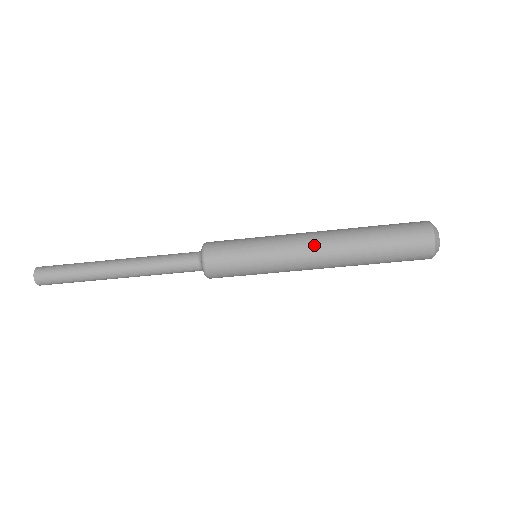
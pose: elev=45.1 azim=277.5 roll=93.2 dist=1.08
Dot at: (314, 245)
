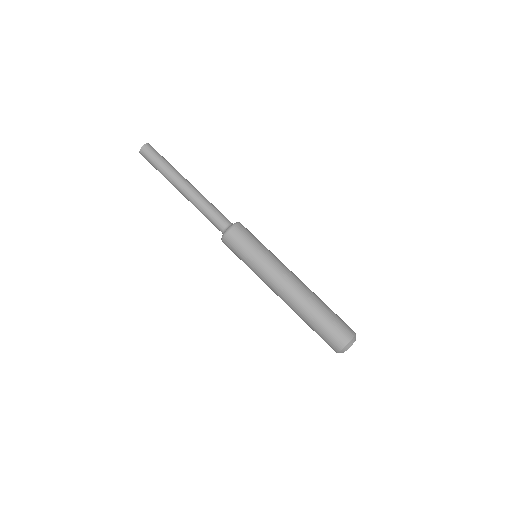
Dot at: occluded
